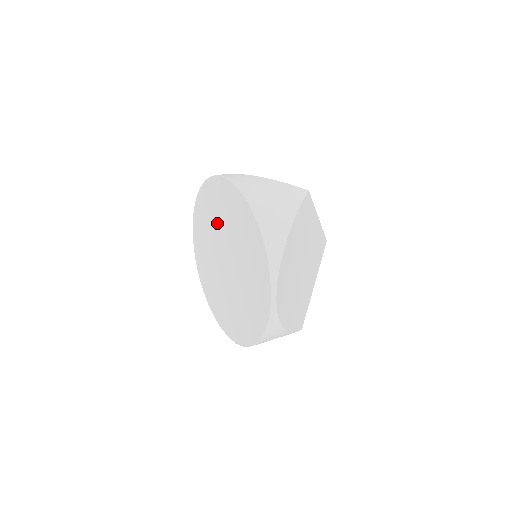
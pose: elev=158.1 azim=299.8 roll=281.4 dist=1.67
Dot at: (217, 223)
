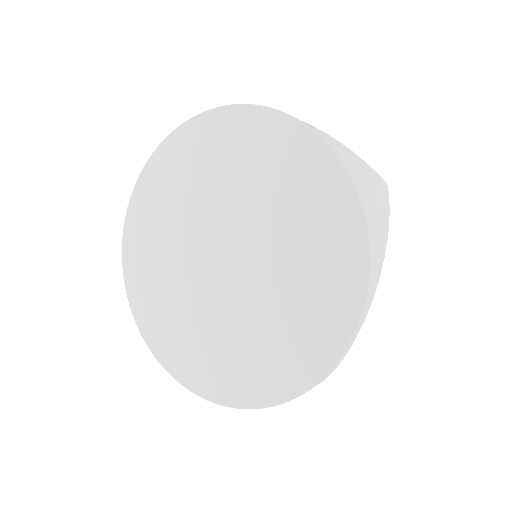
Dot at: (226, 187)
